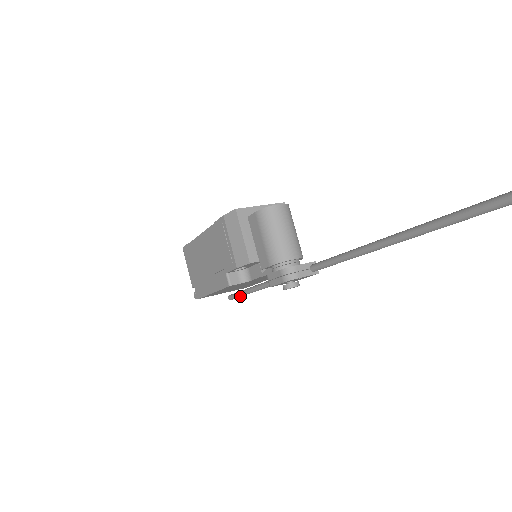
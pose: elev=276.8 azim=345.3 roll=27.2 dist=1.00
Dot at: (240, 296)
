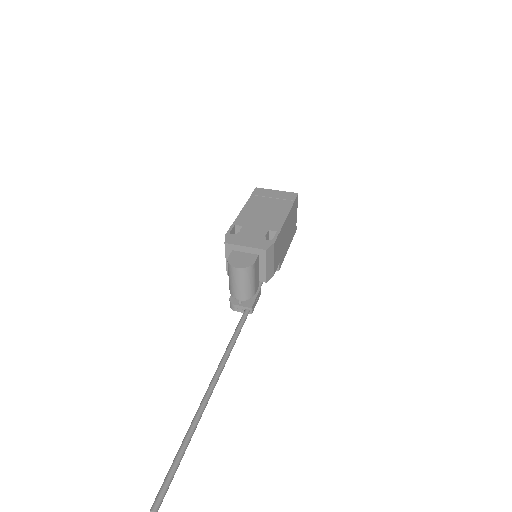
Dot at: occluded
